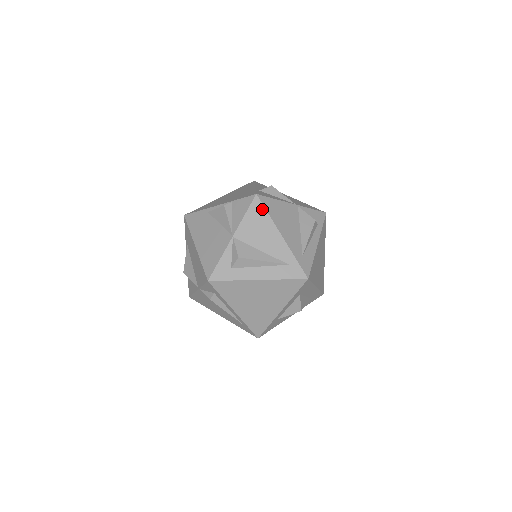
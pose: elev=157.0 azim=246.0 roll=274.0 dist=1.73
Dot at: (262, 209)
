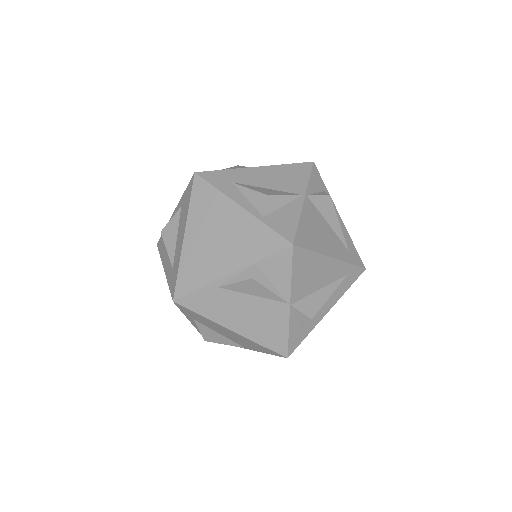
Dot at: (305, 253)
